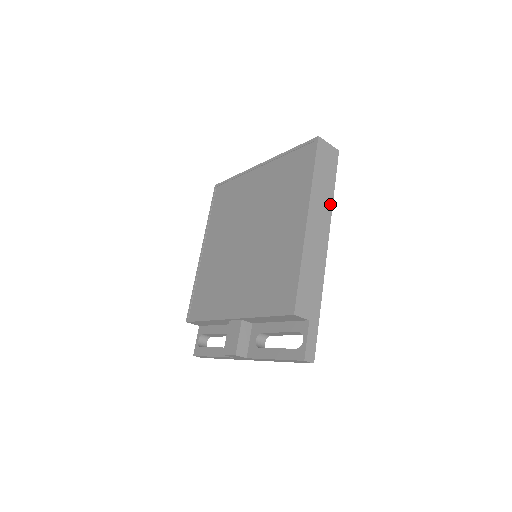
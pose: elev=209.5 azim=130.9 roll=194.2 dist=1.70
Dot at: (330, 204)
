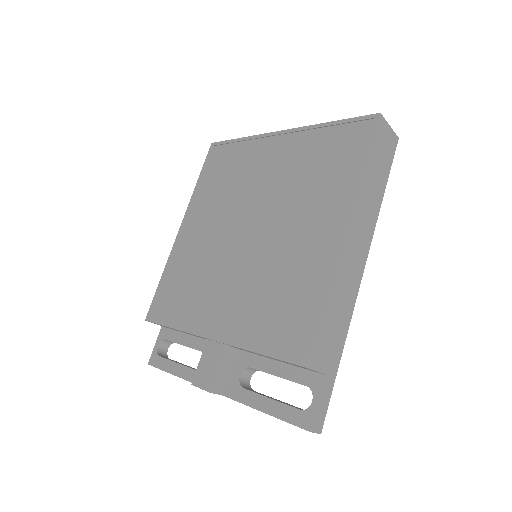
Dot at: (376, 212)
